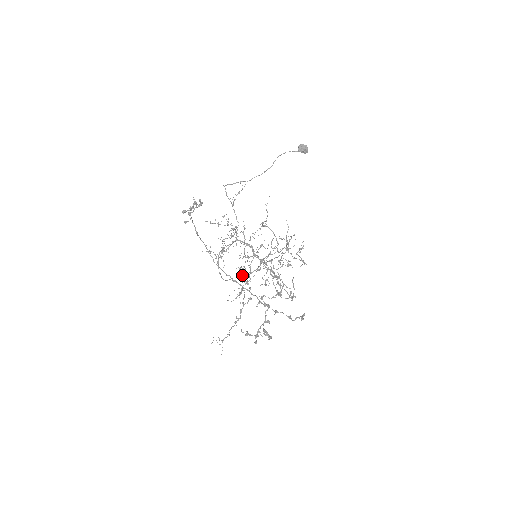
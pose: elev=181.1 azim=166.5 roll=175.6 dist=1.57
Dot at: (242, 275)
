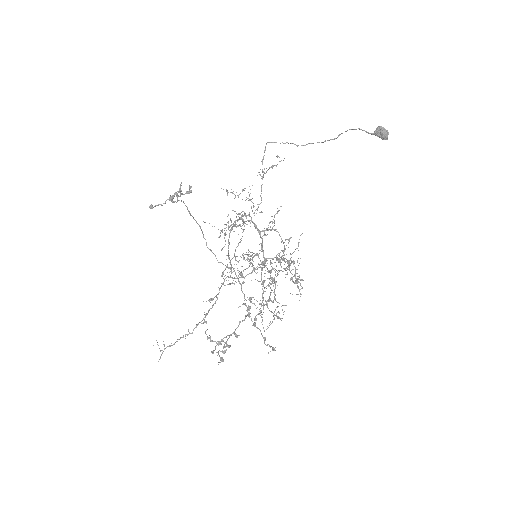
Dot at: occluded
